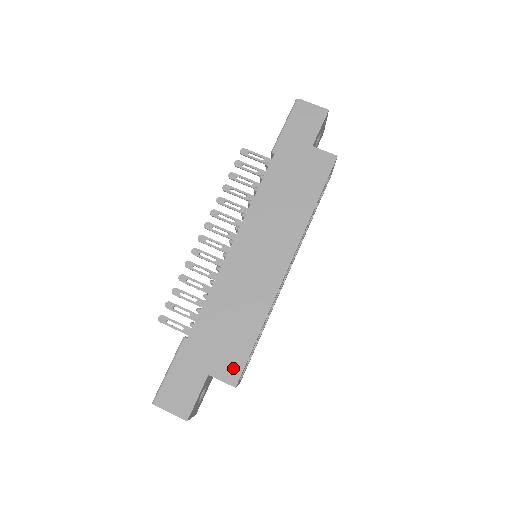
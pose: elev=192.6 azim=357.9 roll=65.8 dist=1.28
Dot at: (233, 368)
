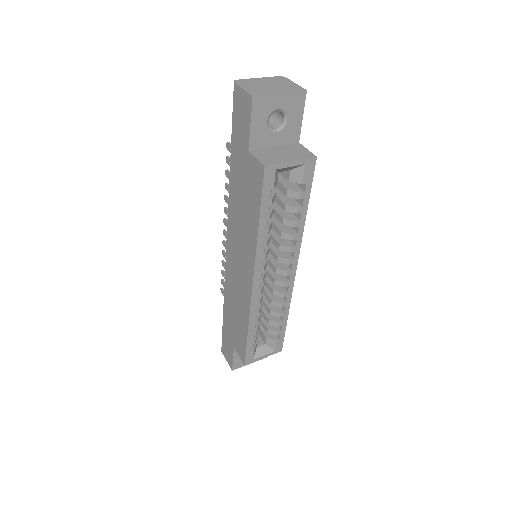
Dot at: (241, 351)
